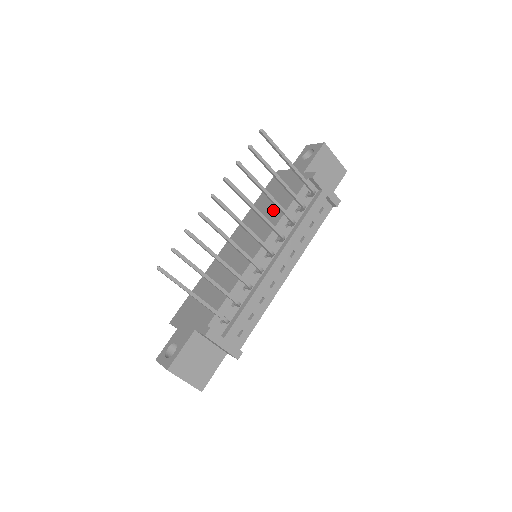
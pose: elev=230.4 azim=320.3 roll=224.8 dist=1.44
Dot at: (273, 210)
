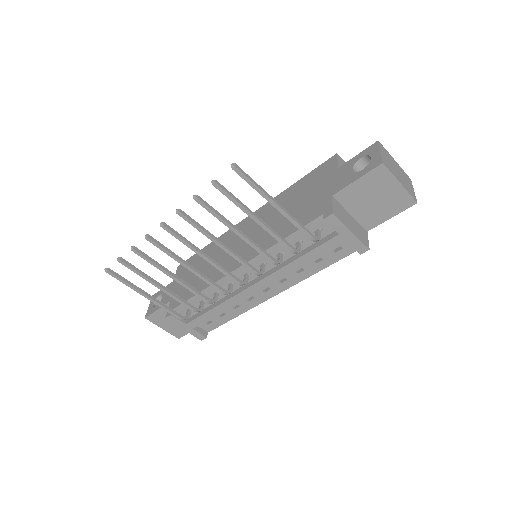
Dot at: (280, 223)
